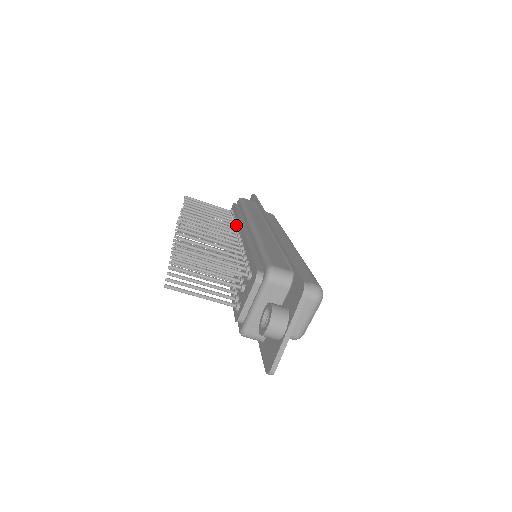
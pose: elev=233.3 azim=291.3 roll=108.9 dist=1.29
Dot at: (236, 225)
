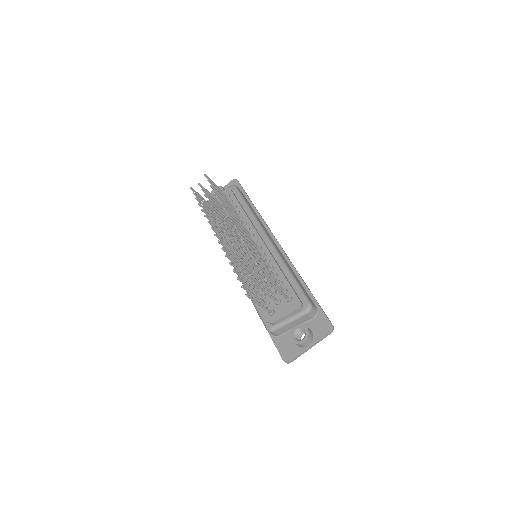
Dot at: (246, 224)
